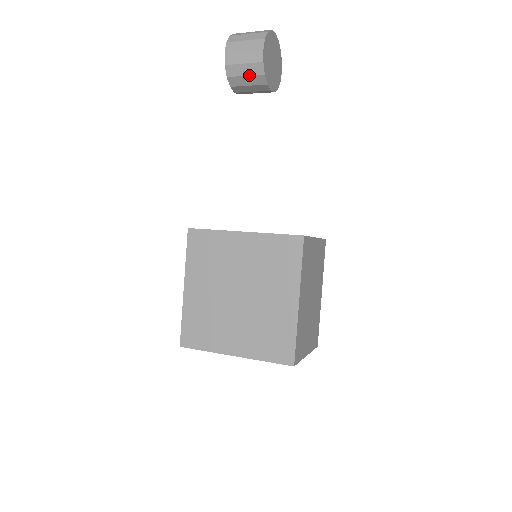
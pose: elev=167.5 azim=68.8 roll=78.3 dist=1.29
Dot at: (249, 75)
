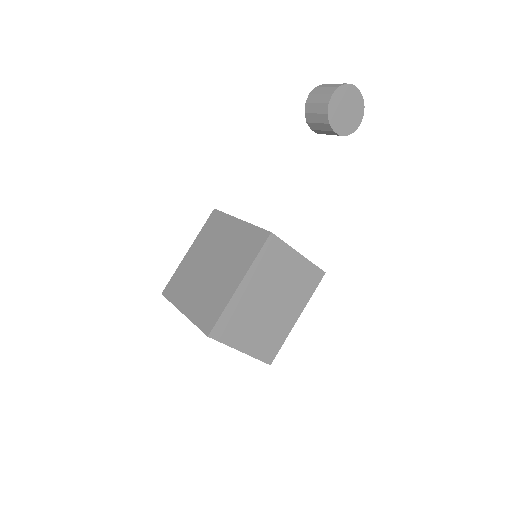
Dot at: (318, 113)
